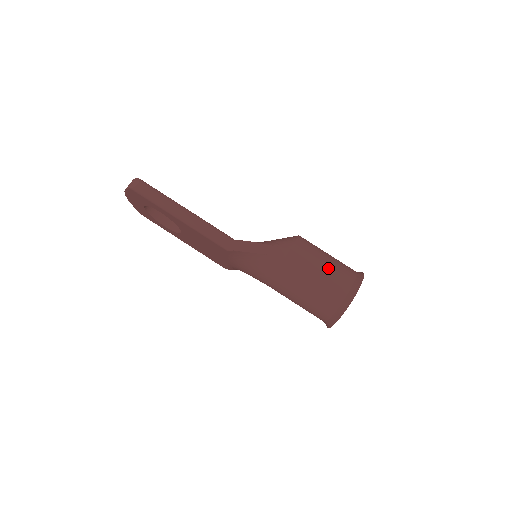
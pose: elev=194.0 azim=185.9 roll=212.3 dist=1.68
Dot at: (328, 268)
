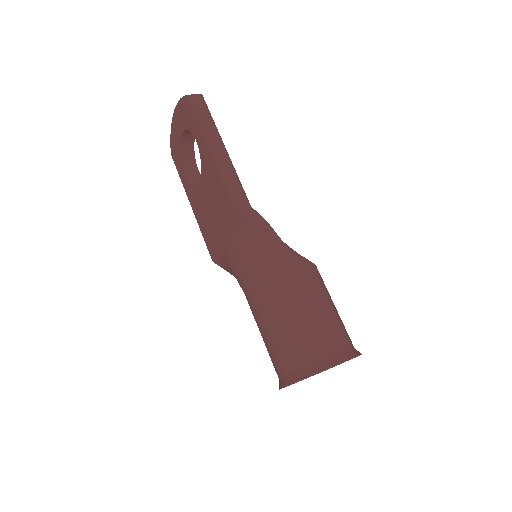
Dot at: (329, 313)
